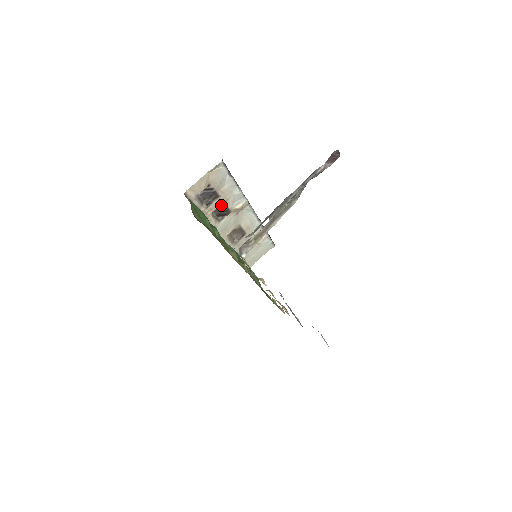
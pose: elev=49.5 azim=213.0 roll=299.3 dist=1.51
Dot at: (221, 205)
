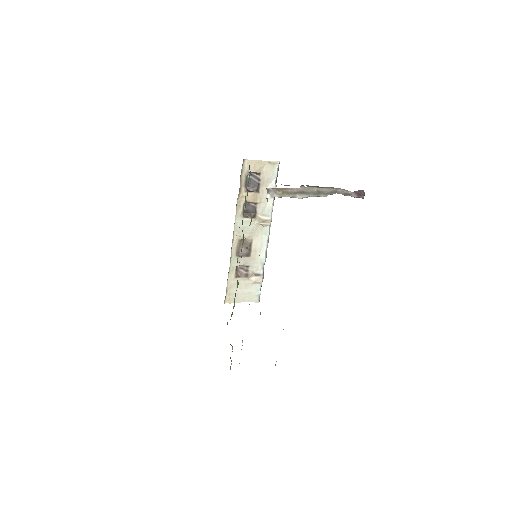
Dot at: (254, 203)
